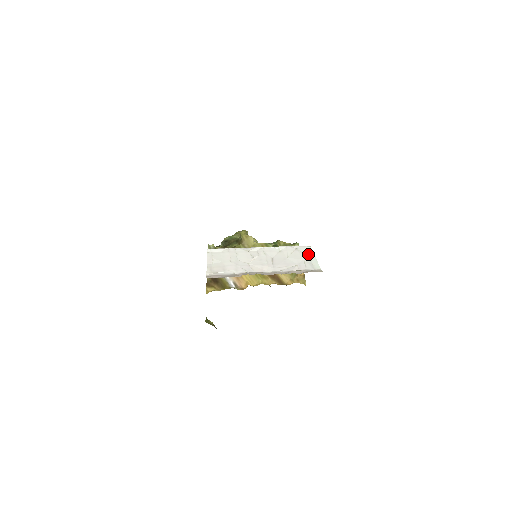
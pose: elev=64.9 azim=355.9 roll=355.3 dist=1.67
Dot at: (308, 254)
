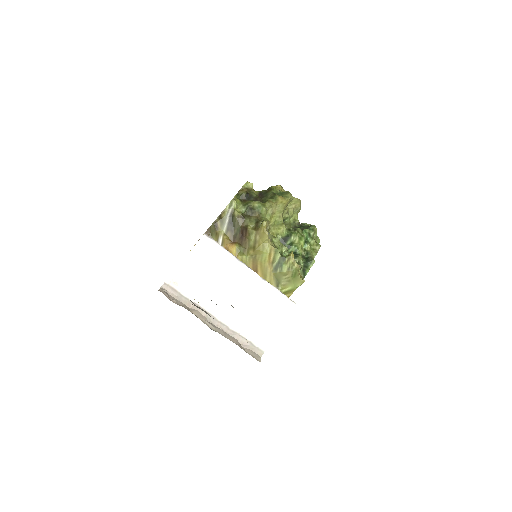
Dot at: (279, 317)
